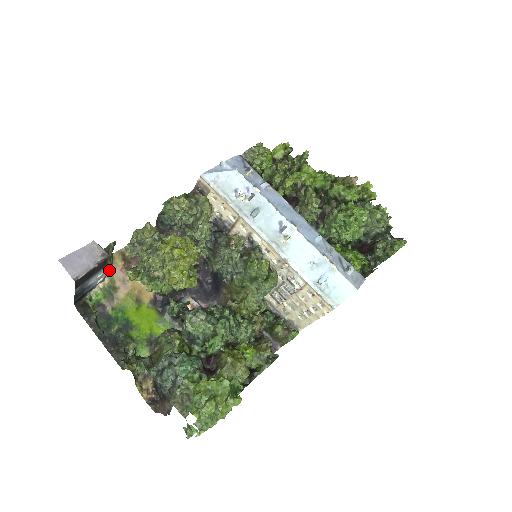
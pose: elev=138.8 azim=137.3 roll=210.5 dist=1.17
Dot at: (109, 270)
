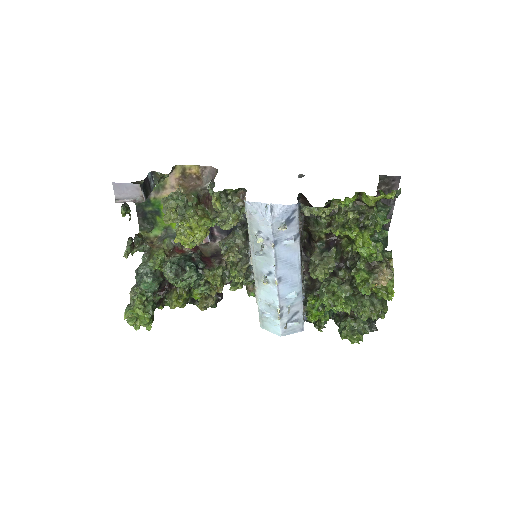
Dot at: (167, 174)
